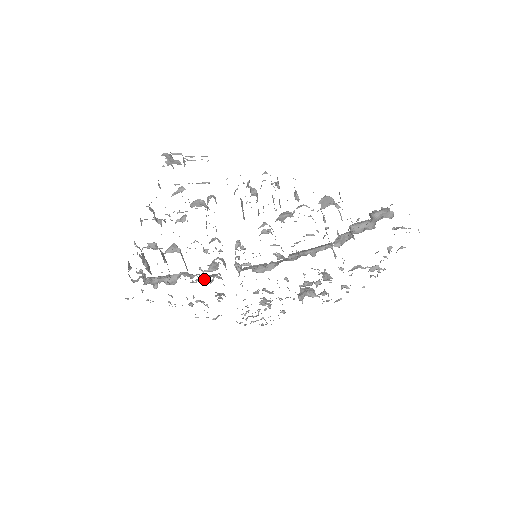
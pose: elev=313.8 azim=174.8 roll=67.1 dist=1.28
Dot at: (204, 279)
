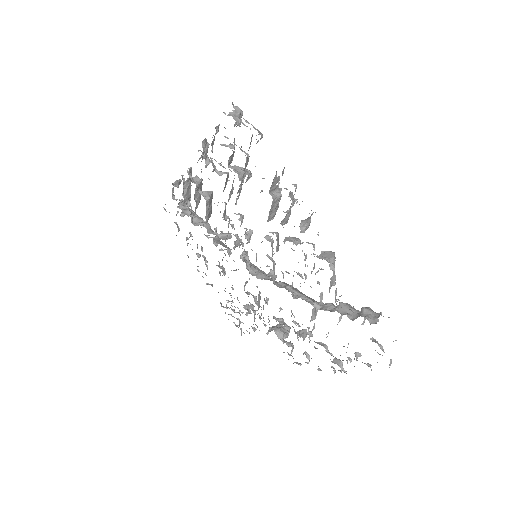
Dot at: (215, 241)
